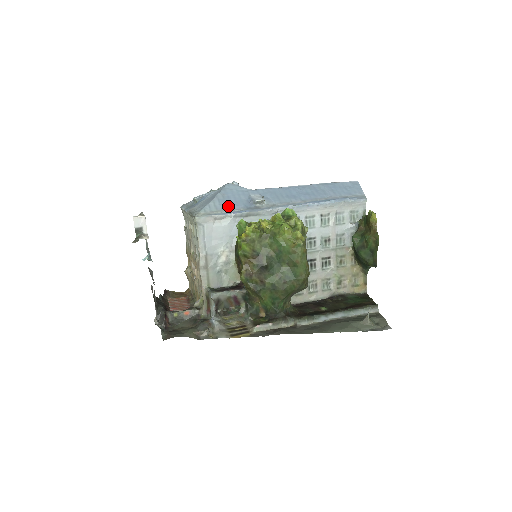
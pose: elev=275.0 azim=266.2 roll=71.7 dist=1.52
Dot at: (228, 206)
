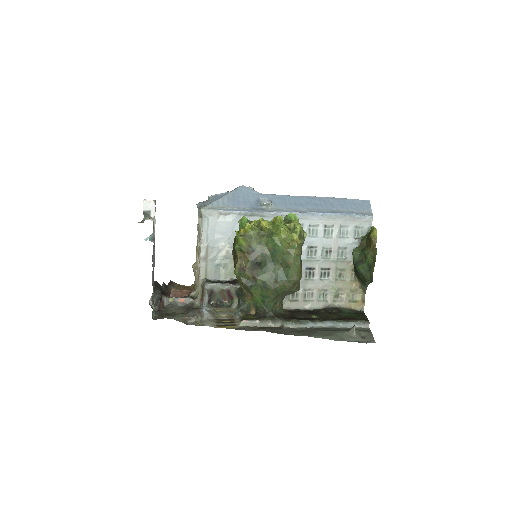
Dot at: (235, 204)
